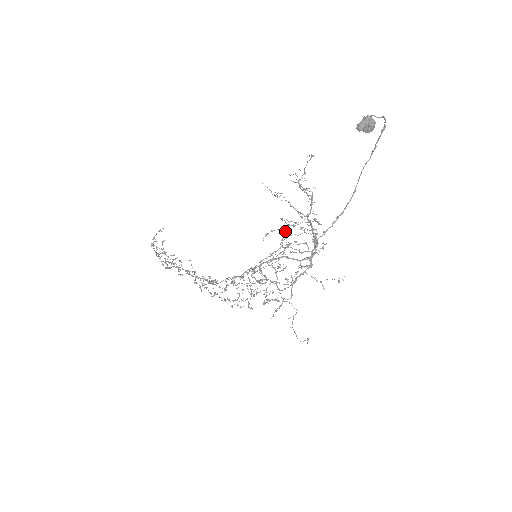
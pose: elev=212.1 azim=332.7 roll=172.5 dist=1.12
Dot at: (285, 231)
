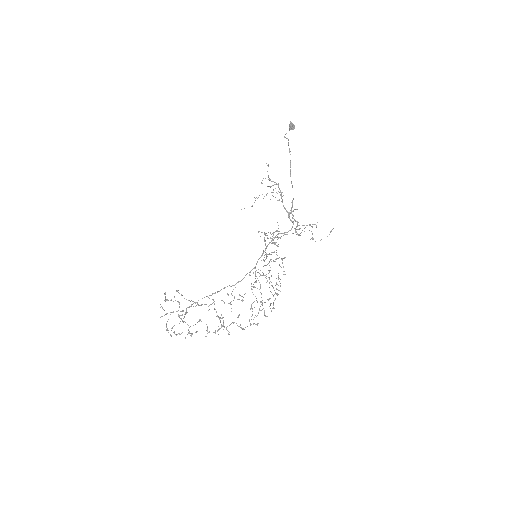
Dot at: occluded
